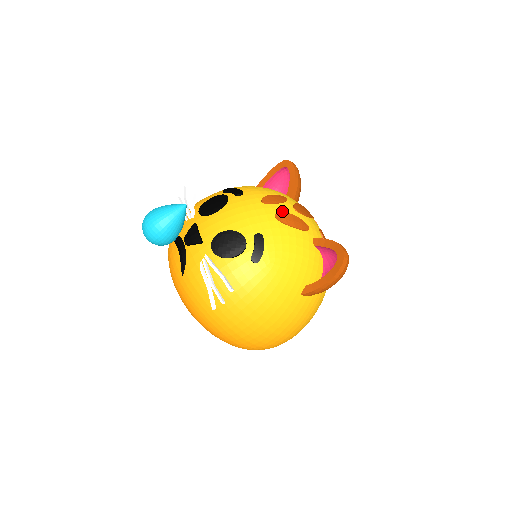
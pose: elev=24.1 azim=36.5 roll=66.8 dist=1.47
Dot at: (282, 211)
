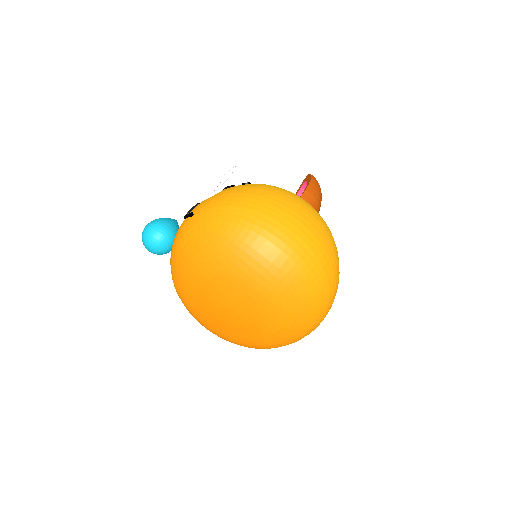
Dot at: occluded
